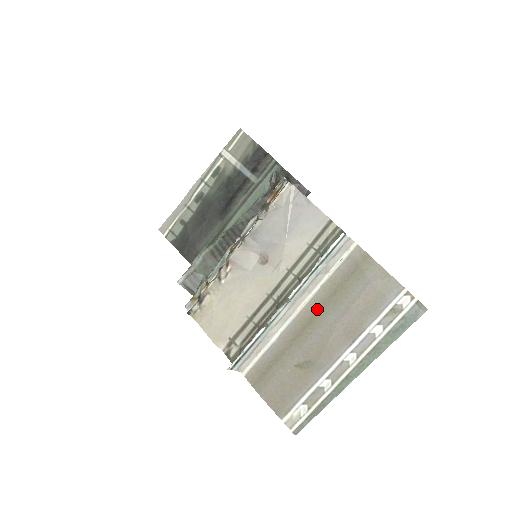
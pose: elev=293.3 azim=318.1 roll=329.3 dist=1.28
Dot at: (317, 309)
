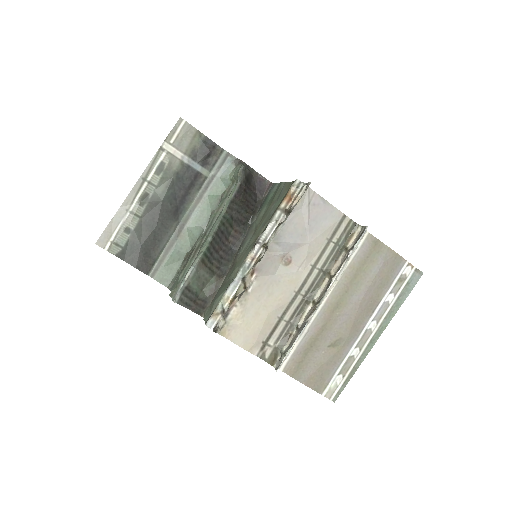
Dot at: (342, 294)
